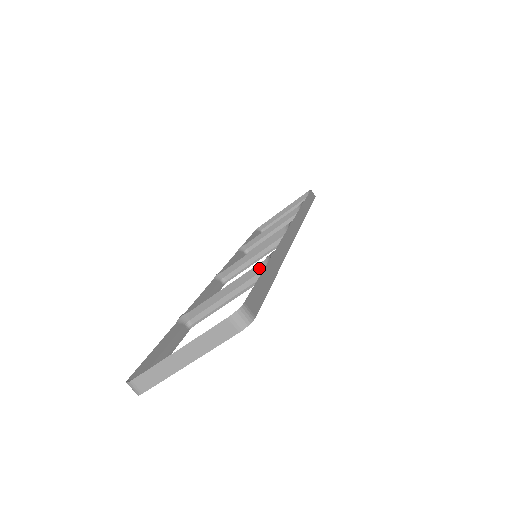
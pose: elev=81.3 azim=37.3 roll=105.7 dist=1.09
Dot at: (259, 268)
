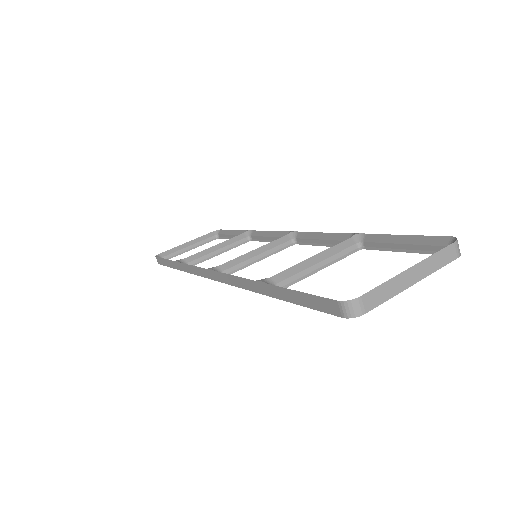
Dot at: (349, 243)
